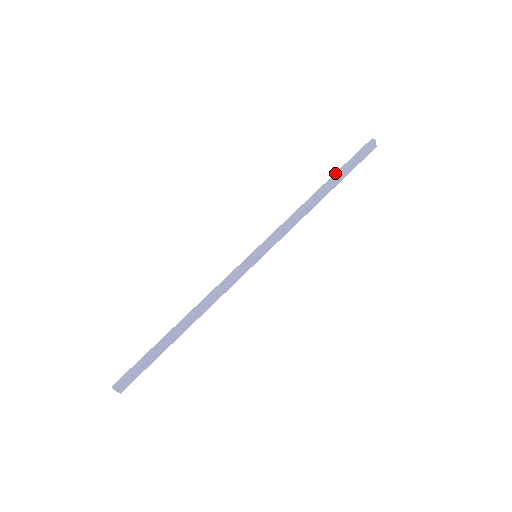
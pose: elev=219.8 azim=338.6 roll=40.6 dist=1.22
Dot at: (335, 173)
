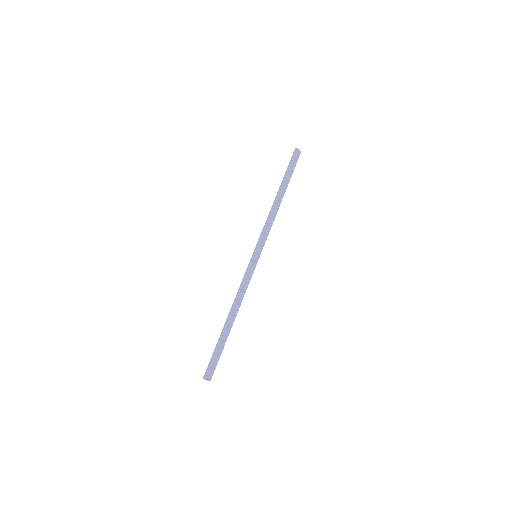
Dot at: (282, 181)
